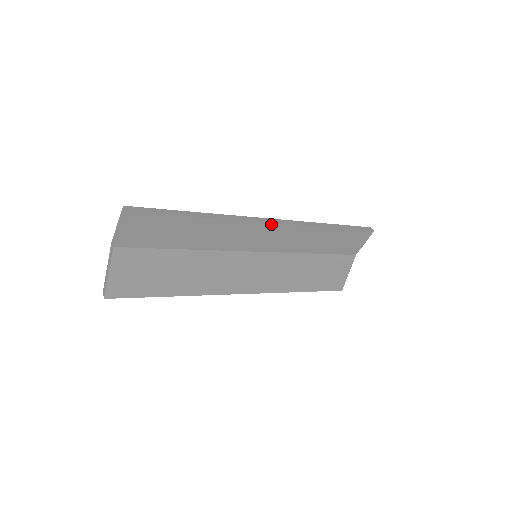
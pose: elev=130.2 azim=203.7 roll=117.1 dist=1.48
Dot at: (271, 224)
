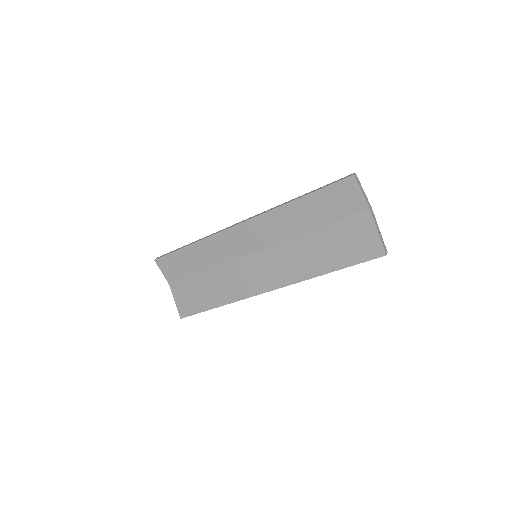
Dot at: (238, 226)
